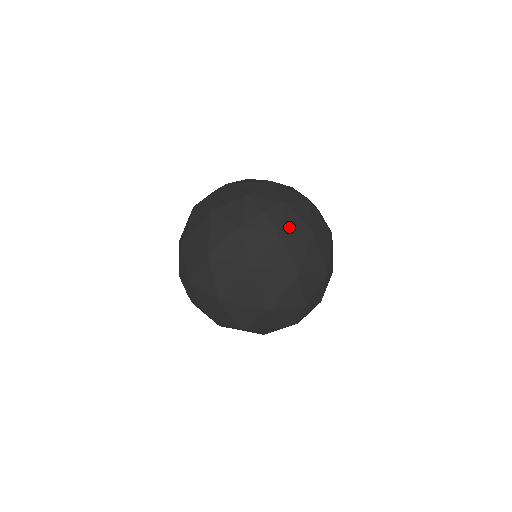
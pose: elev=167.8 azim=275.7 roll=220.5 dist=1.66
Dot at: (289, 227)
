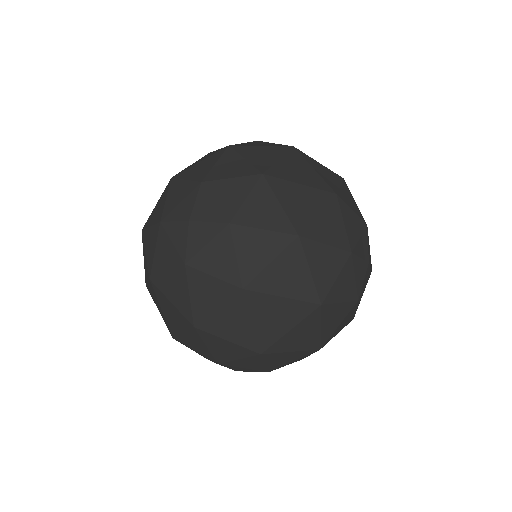
Dot at: occluded
